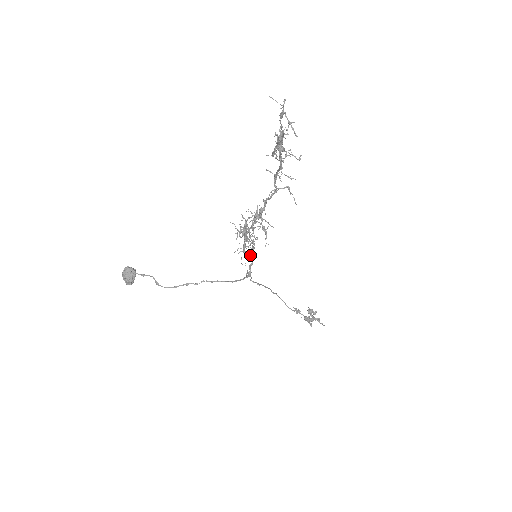
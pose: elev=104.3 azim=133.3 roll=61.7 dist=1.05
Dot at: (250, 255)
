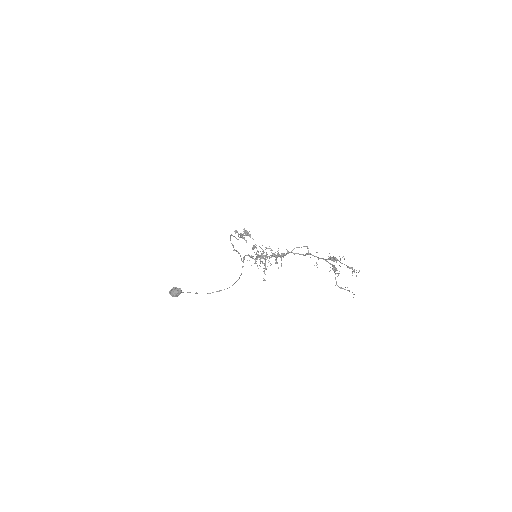
Dot at: (264, 271)
